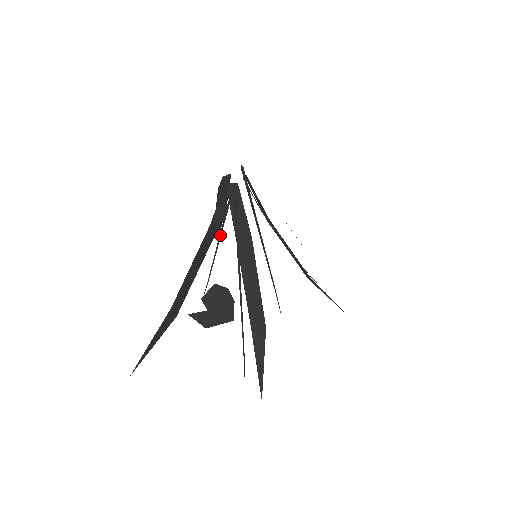
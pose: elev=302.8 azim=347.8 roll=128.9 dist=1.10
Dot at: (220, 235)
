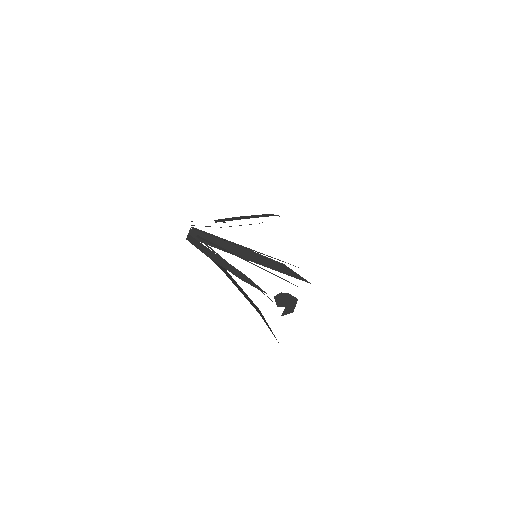
Dot at: occluded
